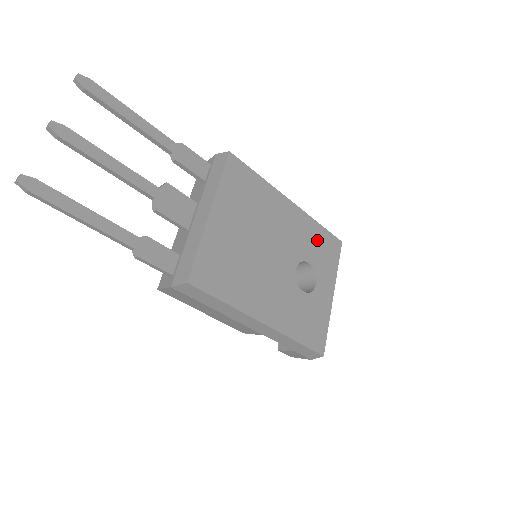
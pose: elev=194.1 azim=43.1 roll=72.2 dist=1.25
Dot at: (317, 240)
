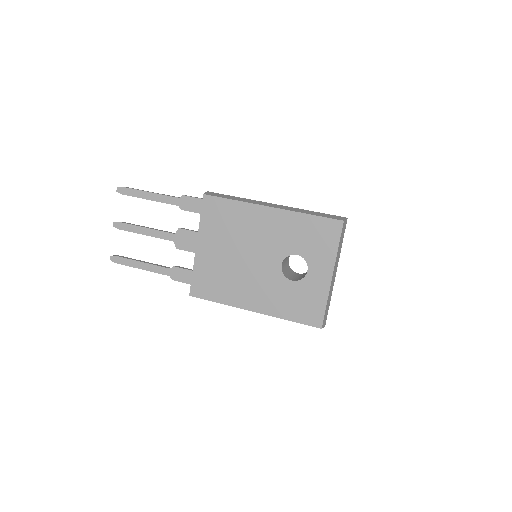
Dot at: (306, 231)
